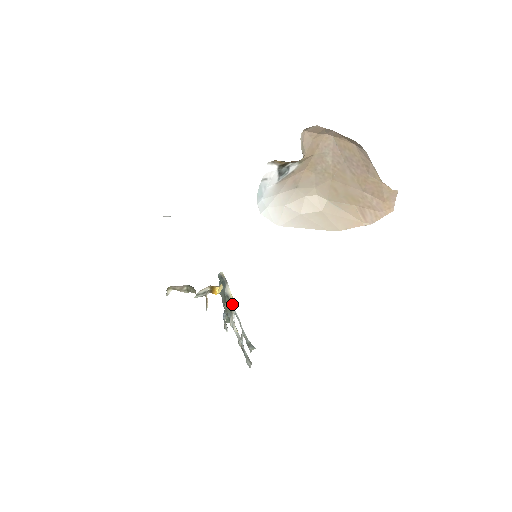
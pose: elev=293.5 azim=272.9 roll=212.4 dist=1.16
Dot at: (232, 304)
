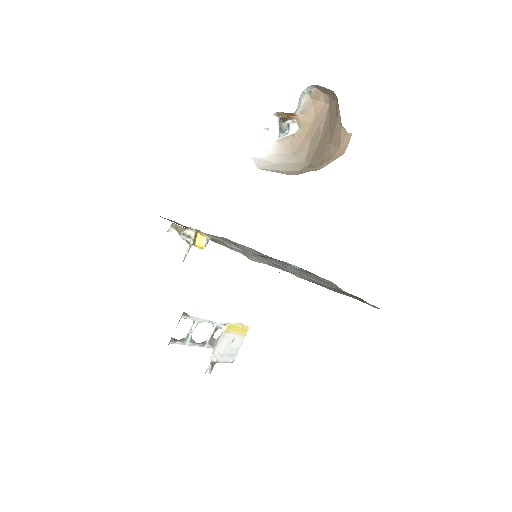
Dot at: (221, 323)
